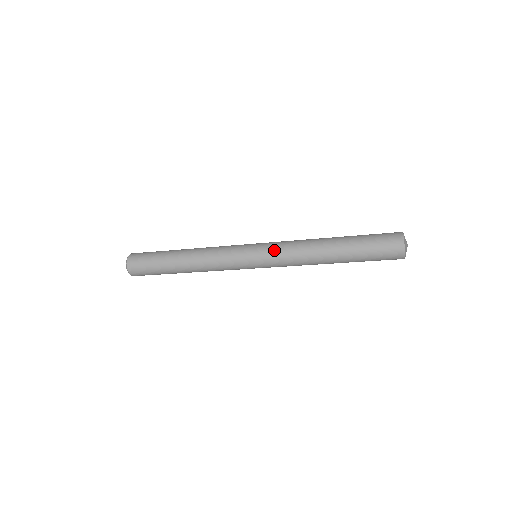
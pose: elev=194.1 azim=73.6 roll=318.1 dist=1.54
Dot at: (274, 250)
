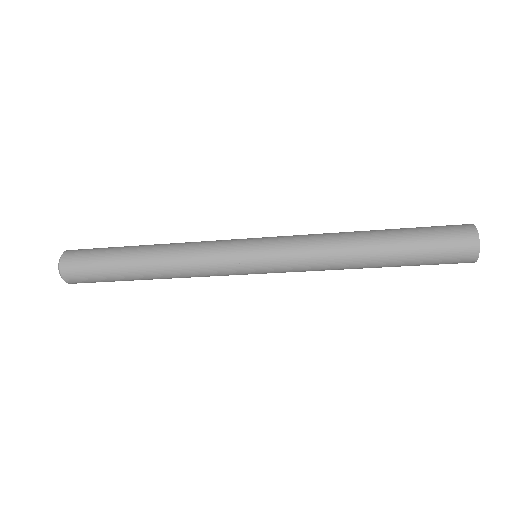
Dot at: (286, 255)
